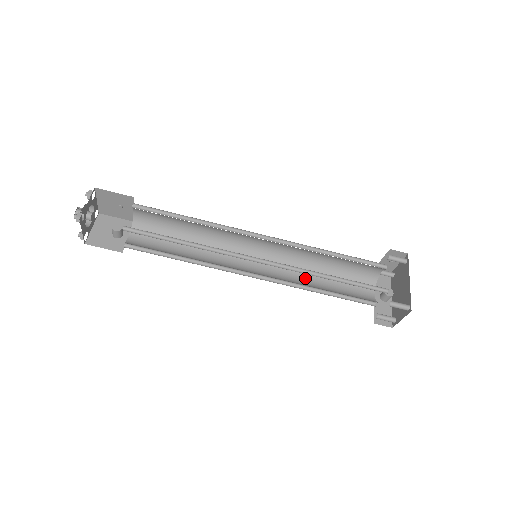
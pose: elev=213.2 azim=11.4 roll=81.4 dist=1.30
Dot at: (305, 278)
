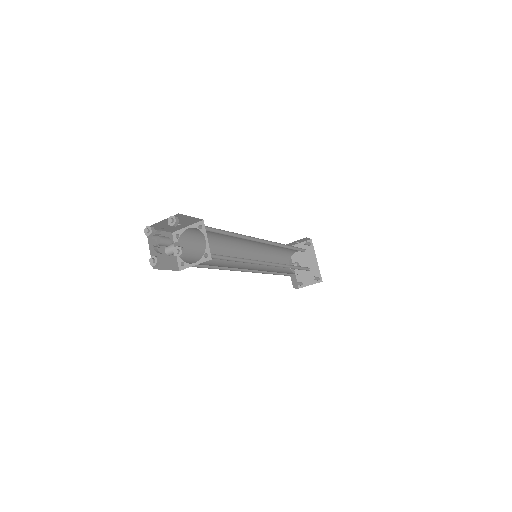
Dot at: occluded
